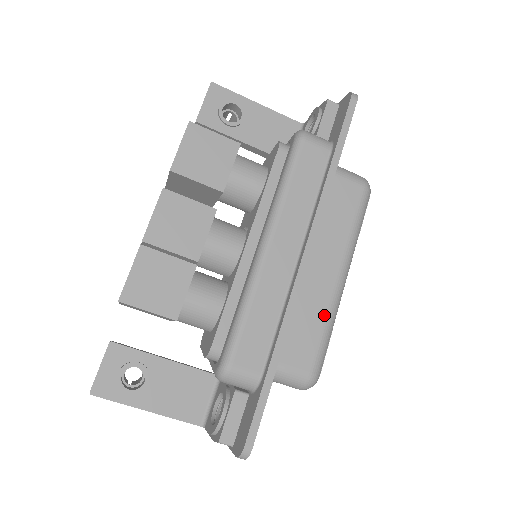
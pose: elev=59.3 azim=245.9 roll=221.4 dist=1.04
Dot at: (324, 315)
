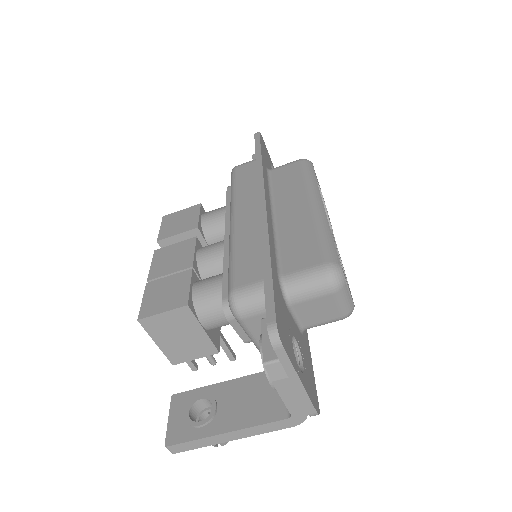
Dot at: (312, 227)
